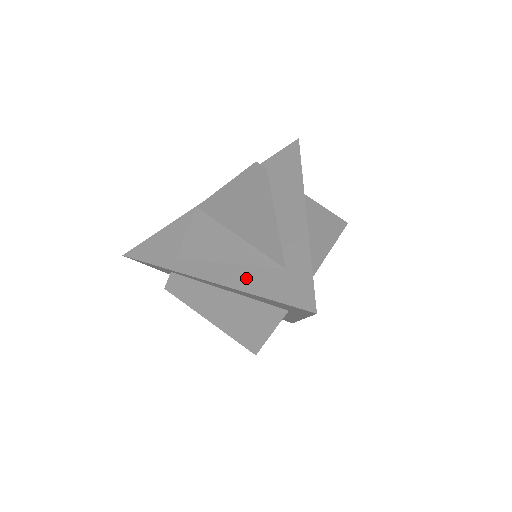
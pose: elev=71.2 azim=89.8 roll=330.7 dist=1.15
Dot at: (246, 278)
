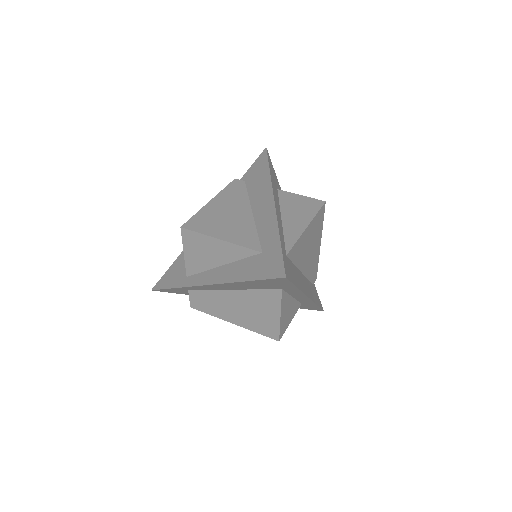
Dot at: (235, 271)
